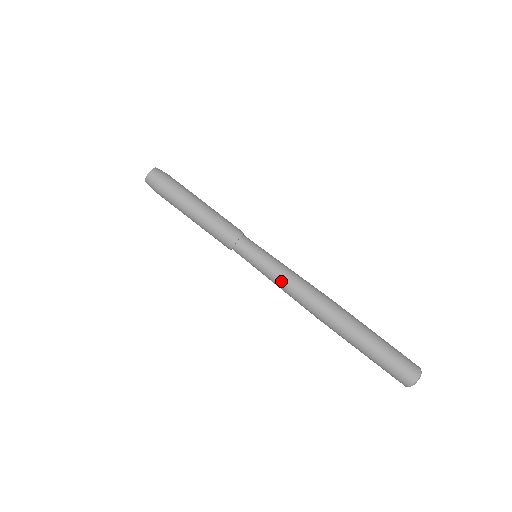
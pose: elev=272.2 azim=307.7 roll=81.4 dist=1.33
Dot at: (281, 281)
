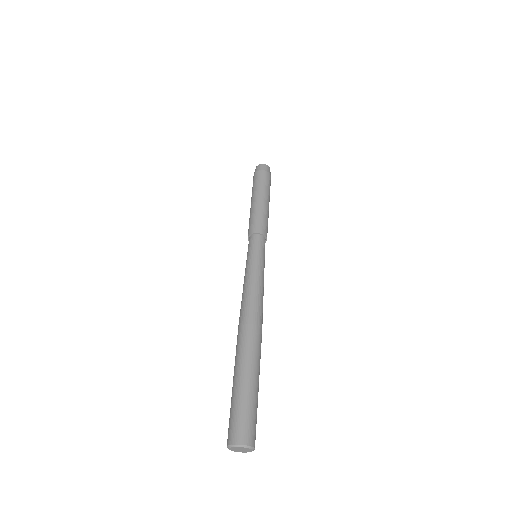
Dot at: (245, 280)
